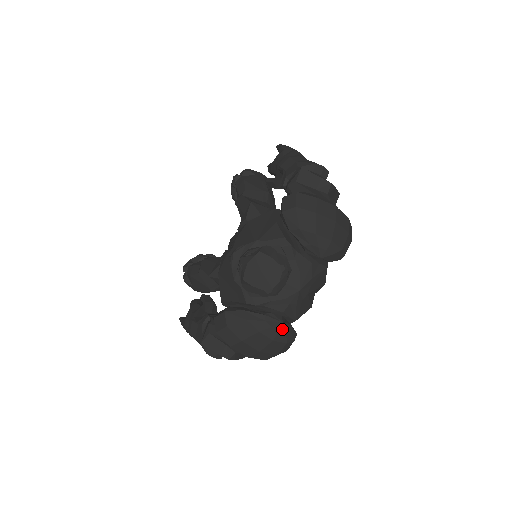
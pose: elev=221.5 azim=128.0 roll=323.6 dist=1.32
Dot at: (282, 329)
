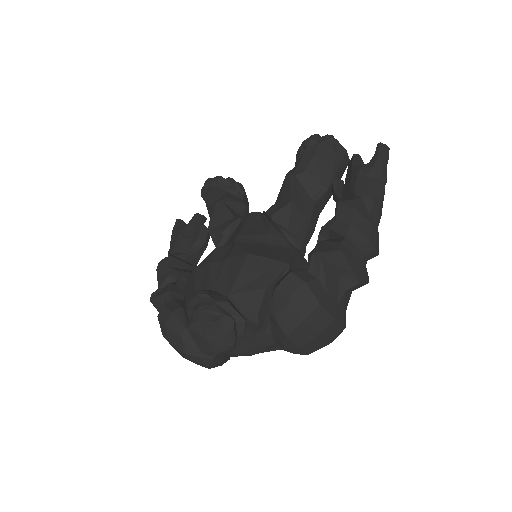
Dot at: (210, 362)
